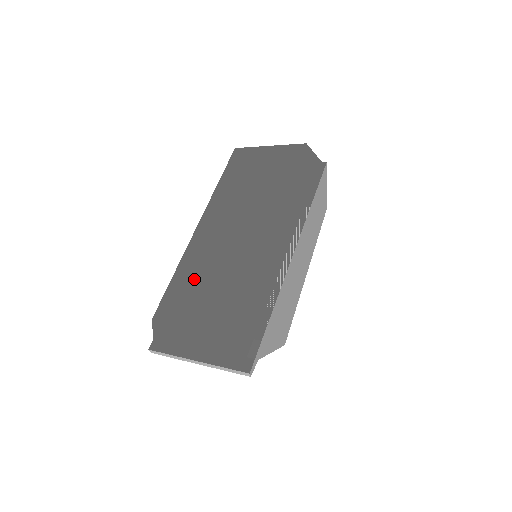
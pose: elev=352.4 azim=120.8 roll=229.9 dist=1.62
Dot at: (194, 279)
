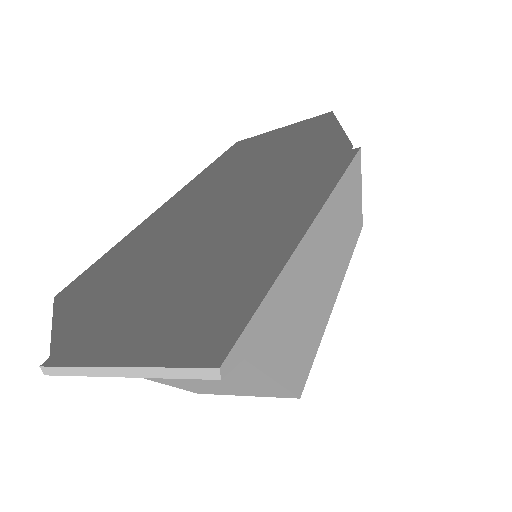
Dot at: (144, 240)
